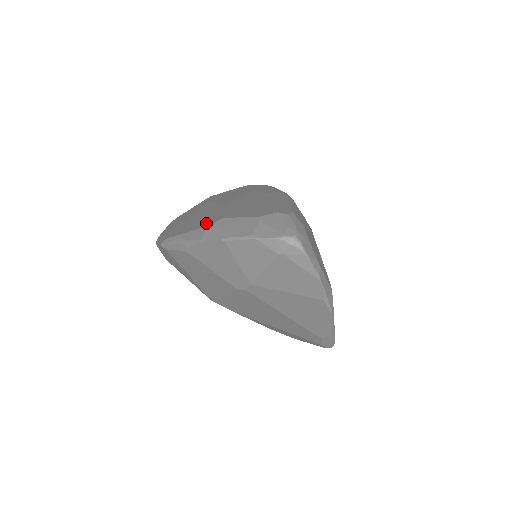
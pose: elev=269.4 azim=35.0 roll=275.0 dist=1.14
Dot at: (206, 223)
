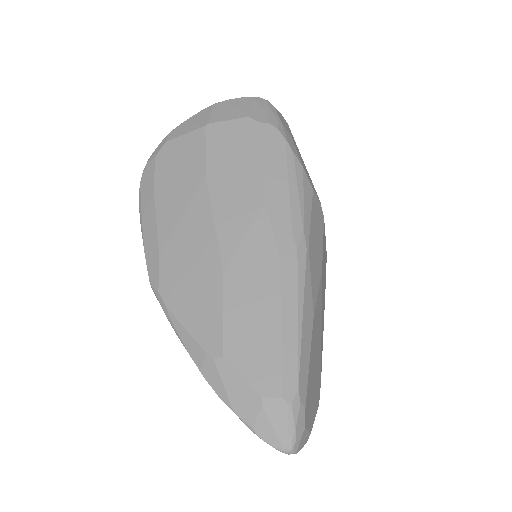
Dot at: (204, 336)
